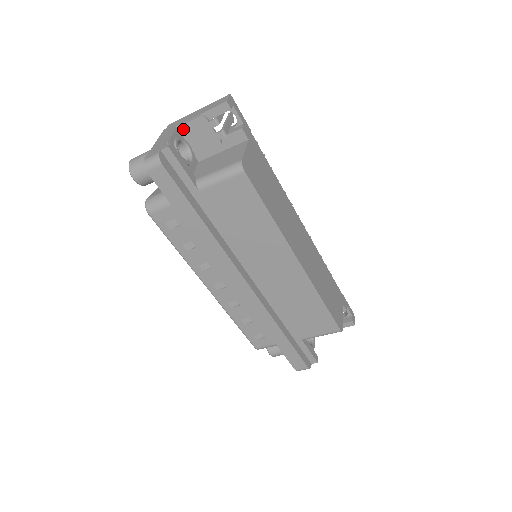
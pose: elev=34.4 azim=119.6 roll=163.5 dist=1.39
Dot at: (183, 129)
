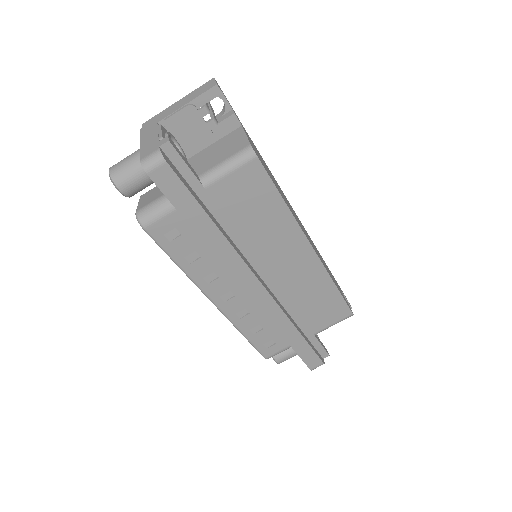
Dot at: (168, 123)
